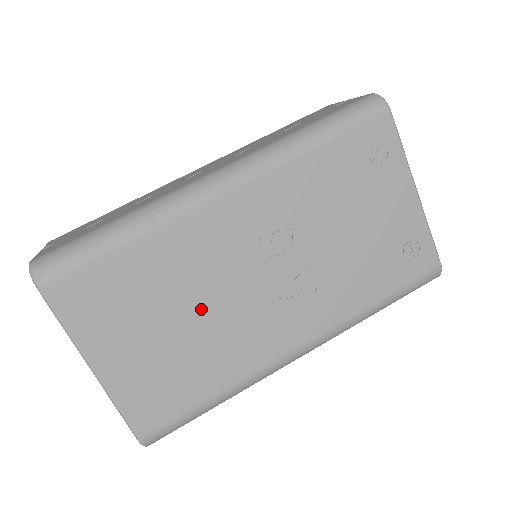
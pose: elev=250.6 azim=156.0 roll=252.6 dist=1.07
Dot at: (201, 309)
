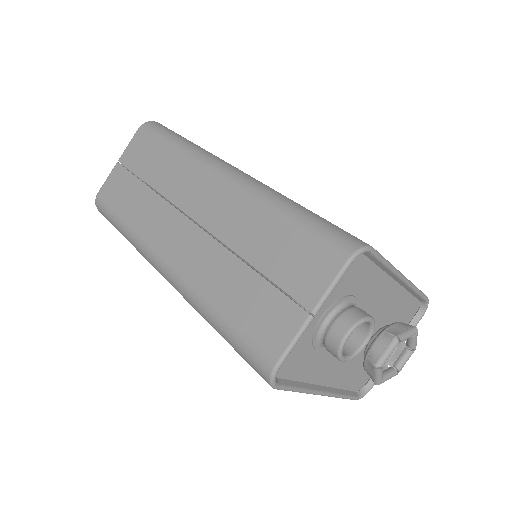
Dot at: occluded
